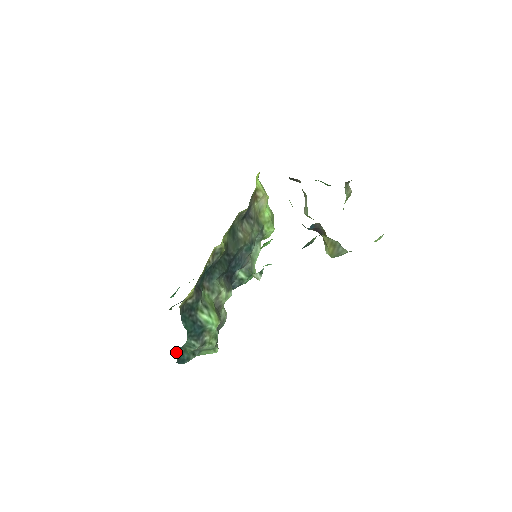
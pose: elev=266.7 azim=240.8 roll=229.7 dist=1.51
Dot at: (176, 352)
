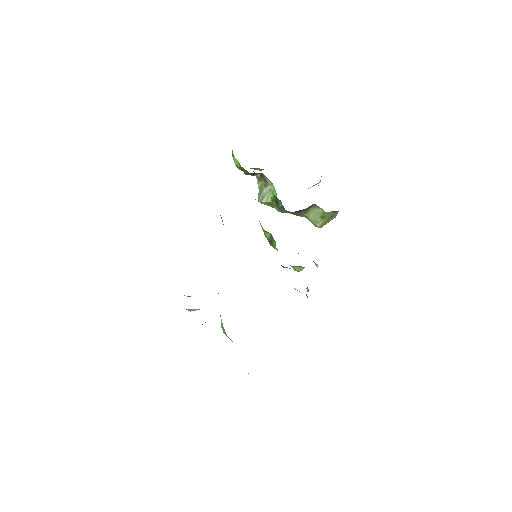
Dot at: occluded
